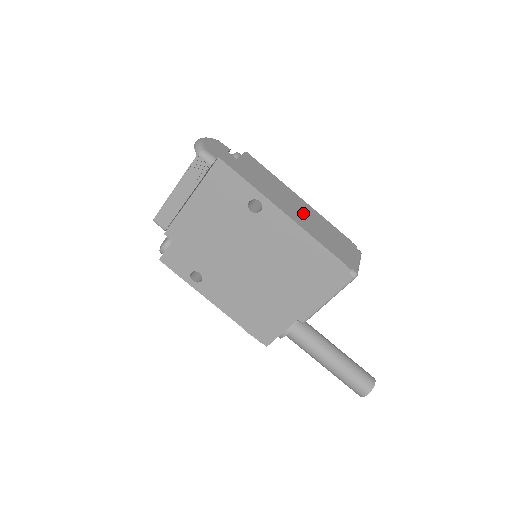
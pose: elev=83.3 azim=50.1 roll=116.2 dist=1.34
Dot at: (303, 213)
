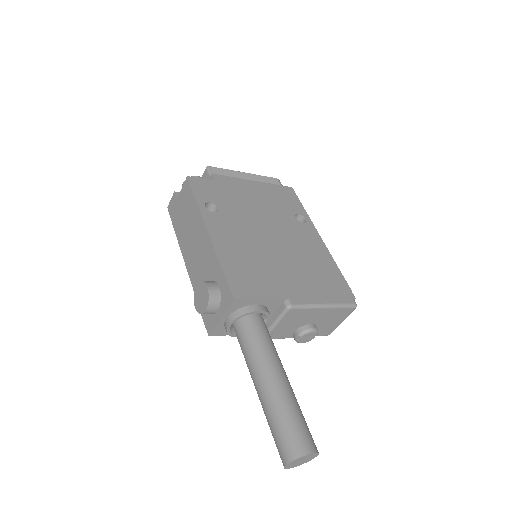
Dot at: occluded
